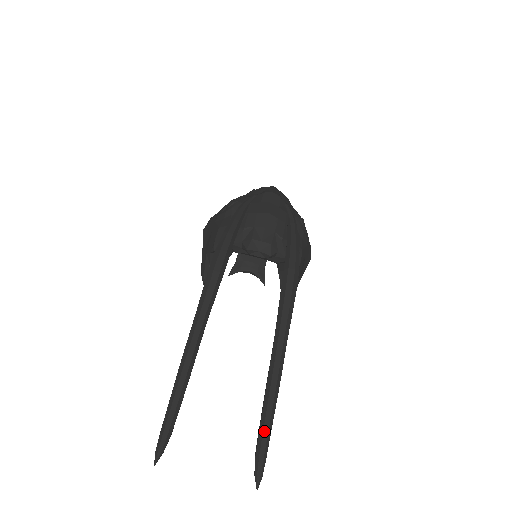
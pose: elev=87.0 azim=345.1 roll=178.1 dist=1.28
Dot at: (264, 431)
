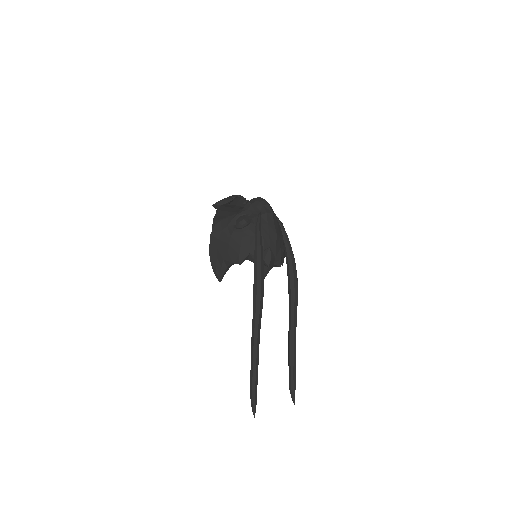
Dot at: (294, 376)
